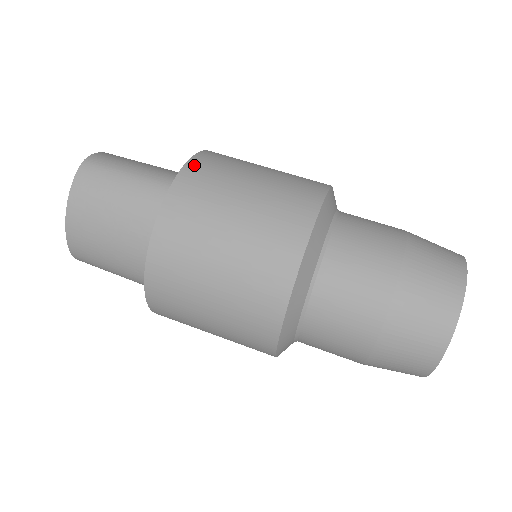
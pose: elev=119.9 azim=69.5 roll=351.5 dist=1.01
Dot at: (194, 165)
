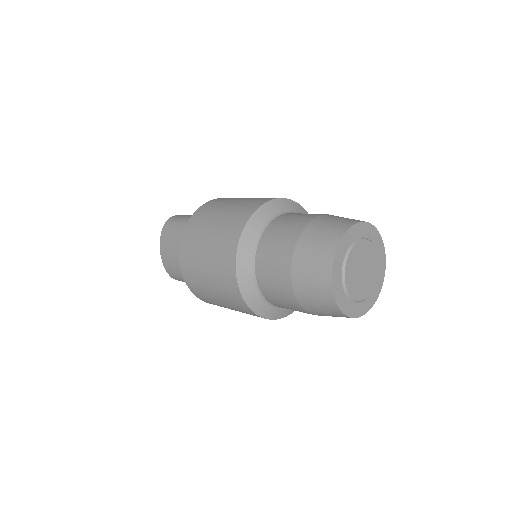
Dot at: (205, 205)
